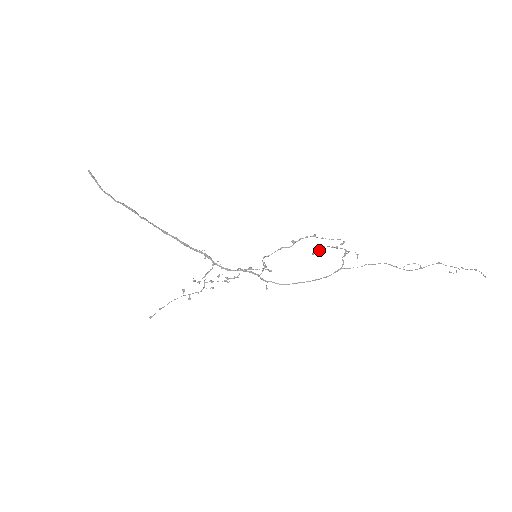
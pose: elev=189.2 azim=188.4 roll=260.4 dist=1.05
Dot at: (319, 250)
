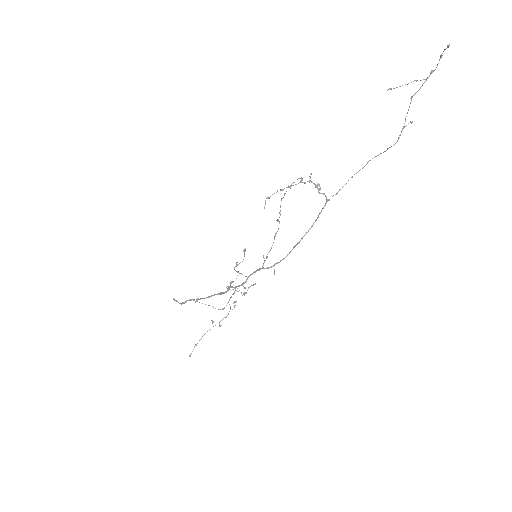
Dot at: (265, 200)
